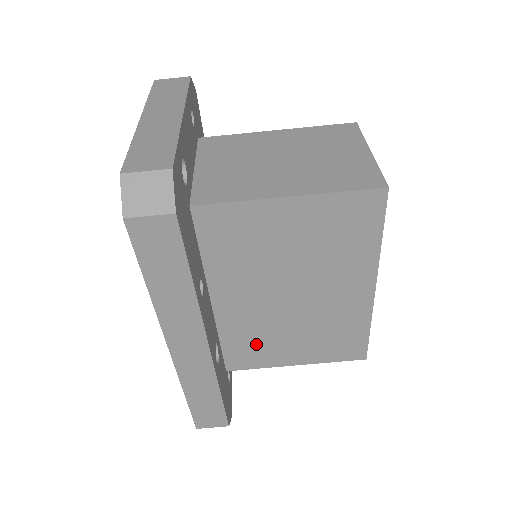
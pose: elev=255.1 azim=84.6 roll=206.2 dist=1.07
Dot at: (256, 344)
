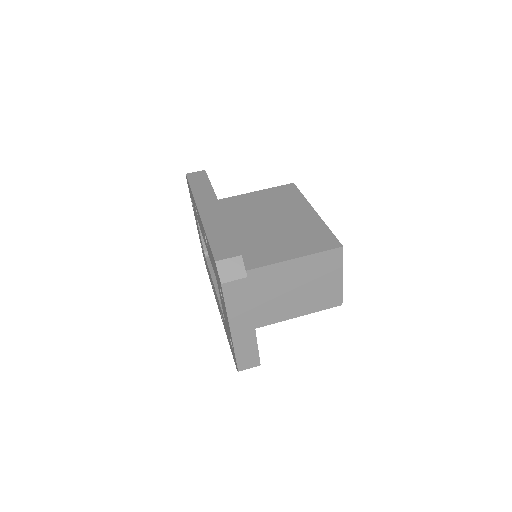
Dot at: (258, 250)
